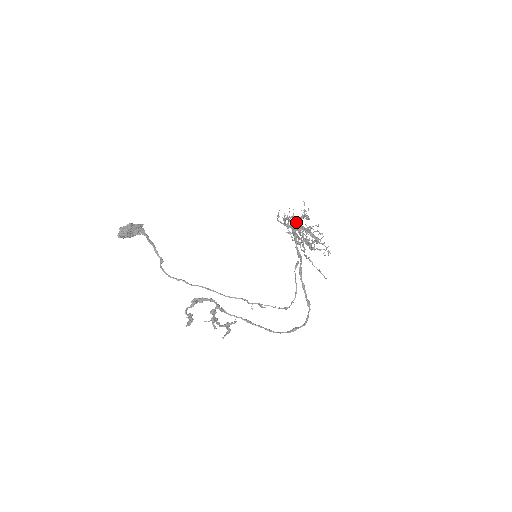
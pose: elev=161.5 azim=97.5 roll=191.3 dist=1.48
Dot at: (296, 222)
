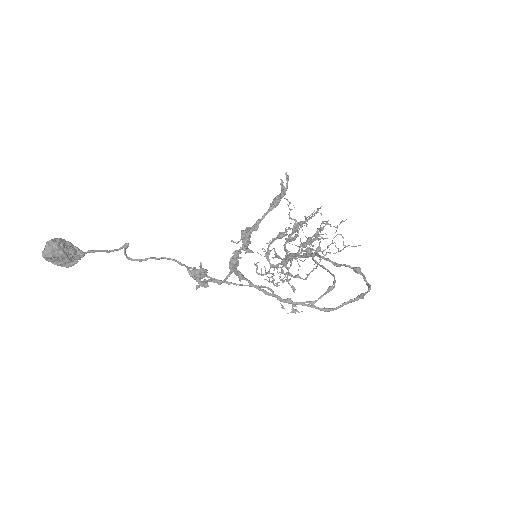
Dot at: (285, 229)
